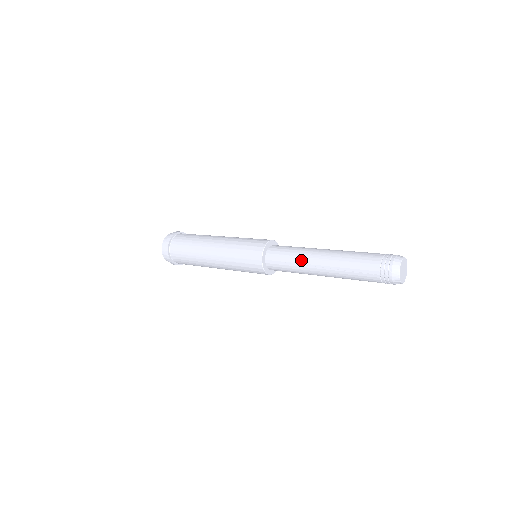
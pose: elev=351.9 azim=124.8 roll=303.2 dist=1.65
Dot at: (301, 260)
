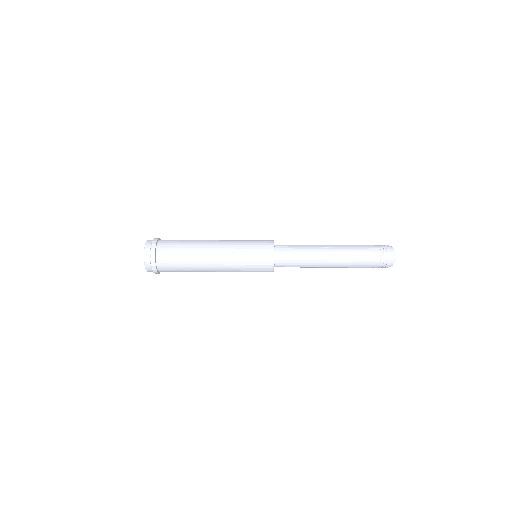
Dot at: (311, 265)
